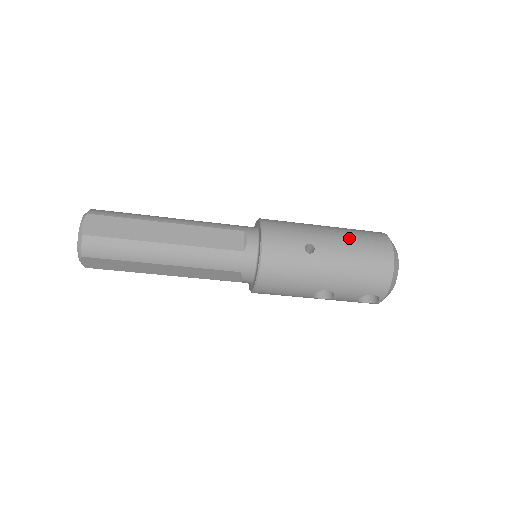
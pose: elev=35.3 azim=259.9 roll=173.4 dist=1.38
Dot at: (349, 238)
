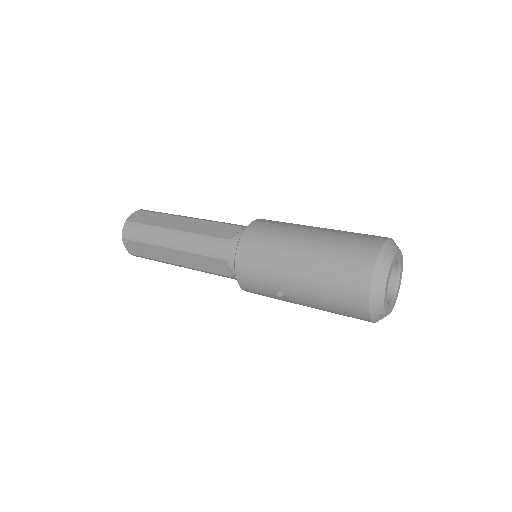
Dot at: (318, 290)
